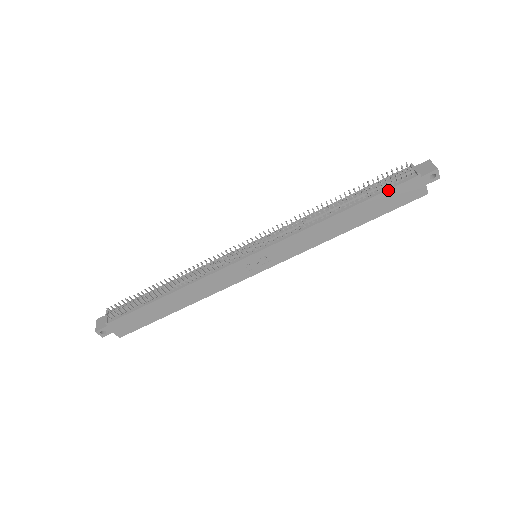
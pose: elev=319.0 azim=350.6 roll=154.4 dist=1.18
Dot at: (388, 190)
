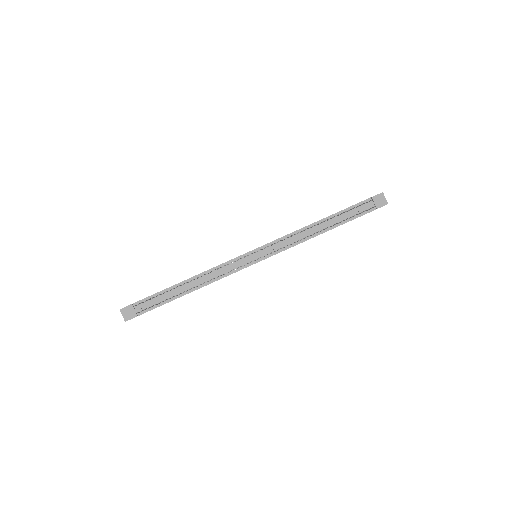
Dot at: occluded
